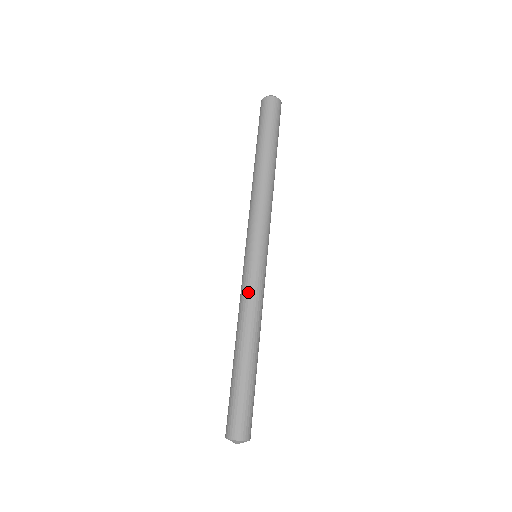
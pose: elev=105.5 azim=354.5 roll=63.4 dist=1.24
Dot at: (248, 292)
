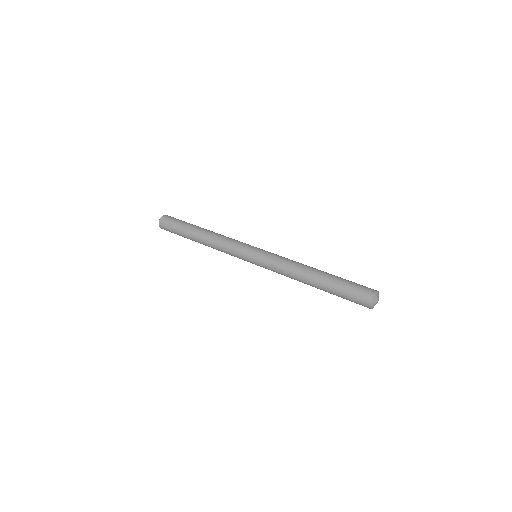
Dot at: (277, 261)
